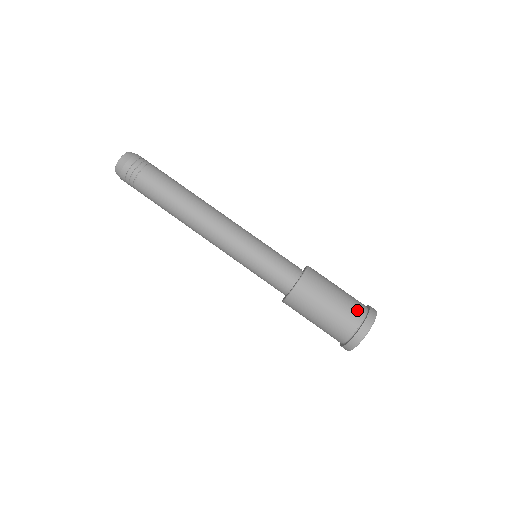
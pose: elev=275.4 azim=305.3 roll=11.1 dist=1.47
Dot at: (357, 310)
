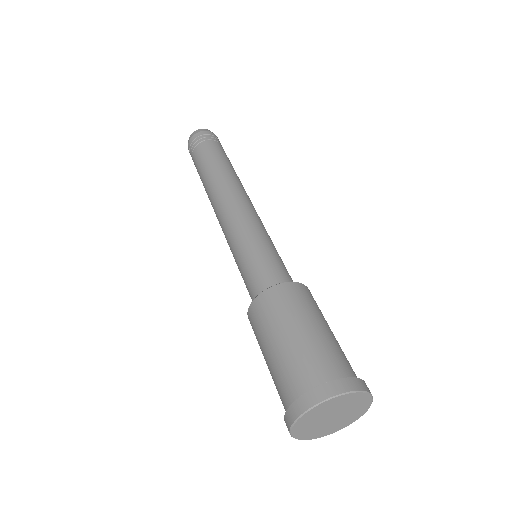
Dot at: (307, 372)
